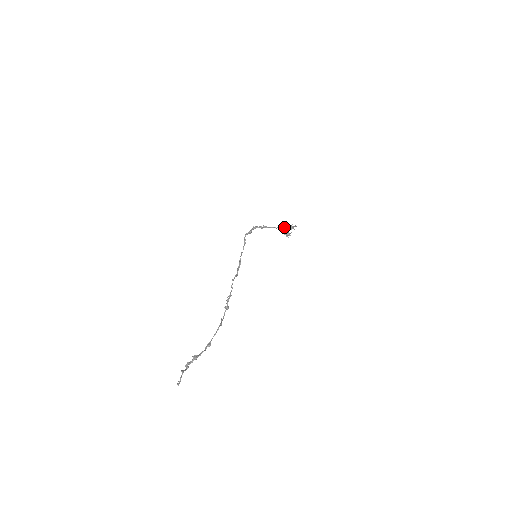
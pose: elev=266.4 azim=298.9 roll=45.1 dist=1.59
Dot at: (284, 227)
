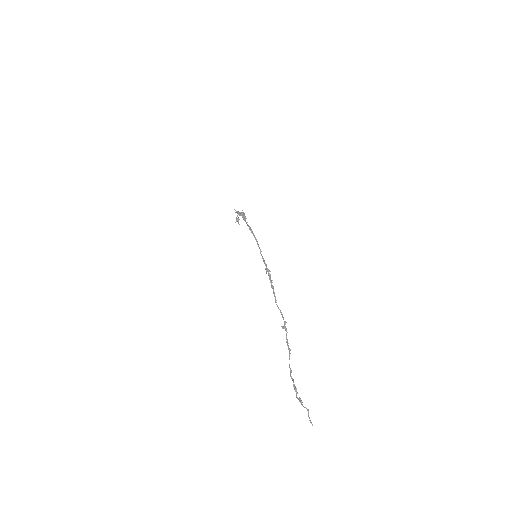
Dot at: occluded
